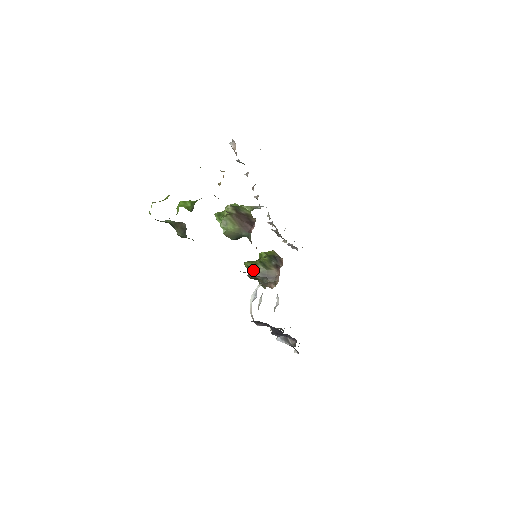
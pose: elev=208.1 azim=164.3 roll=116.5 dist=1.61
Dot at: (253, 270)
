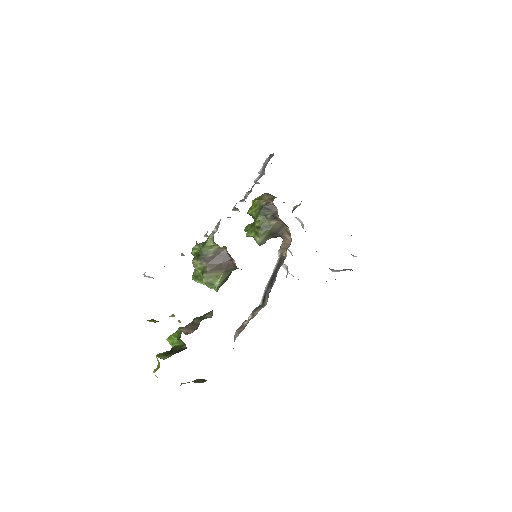
Dot at: (260, 241)
